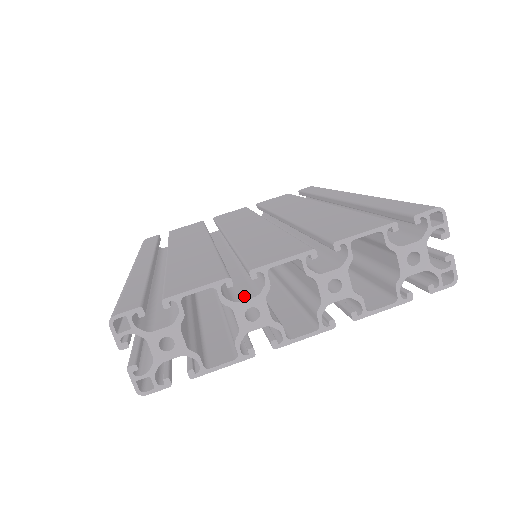
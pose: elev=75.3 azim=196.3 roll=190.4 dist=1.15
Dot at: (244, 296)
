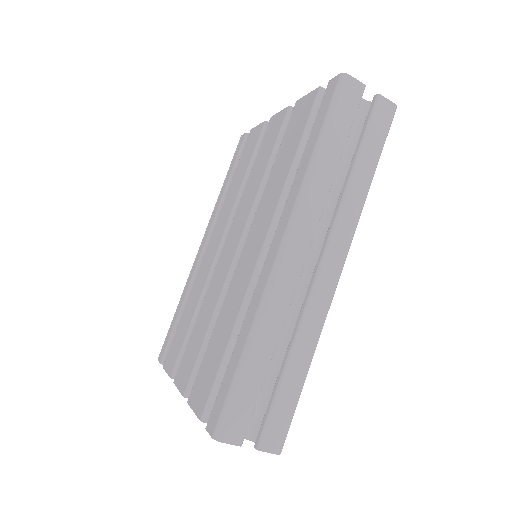
Dot at: occluded
